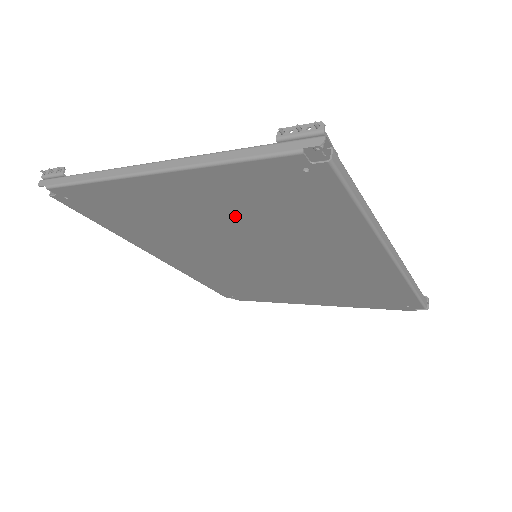
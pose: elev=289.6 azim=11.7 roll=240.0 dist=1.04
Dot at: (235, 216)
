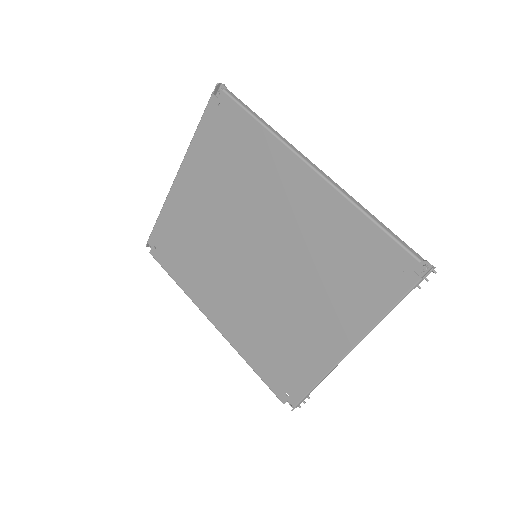
Dot at: (219, 191)
